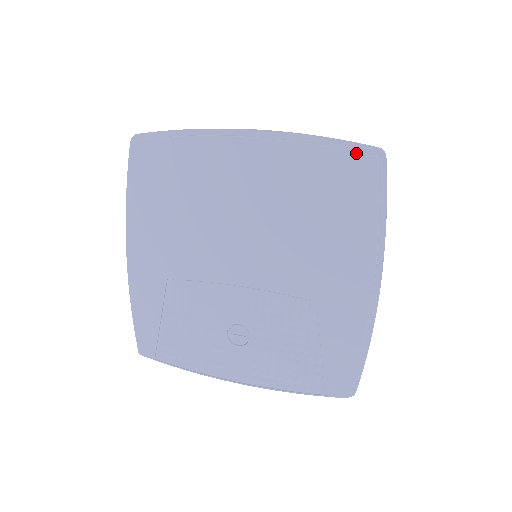
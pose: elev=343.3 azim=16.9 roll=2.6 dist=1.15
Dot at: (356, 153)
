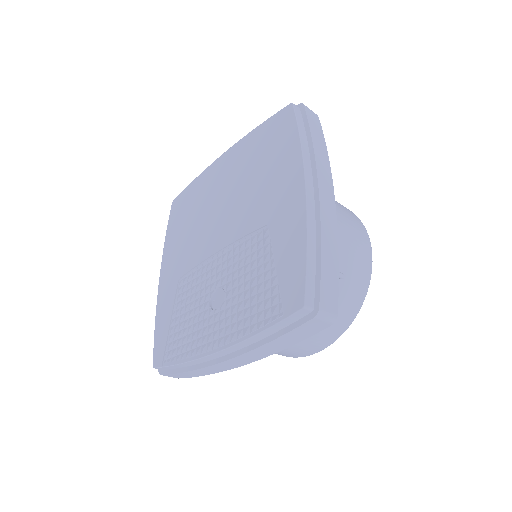
Dot at: (280, 111)
